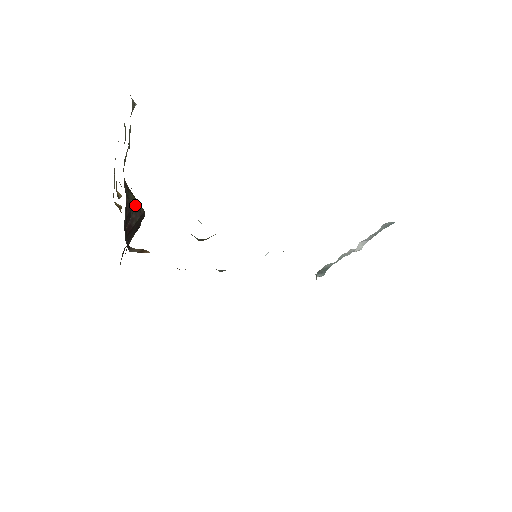
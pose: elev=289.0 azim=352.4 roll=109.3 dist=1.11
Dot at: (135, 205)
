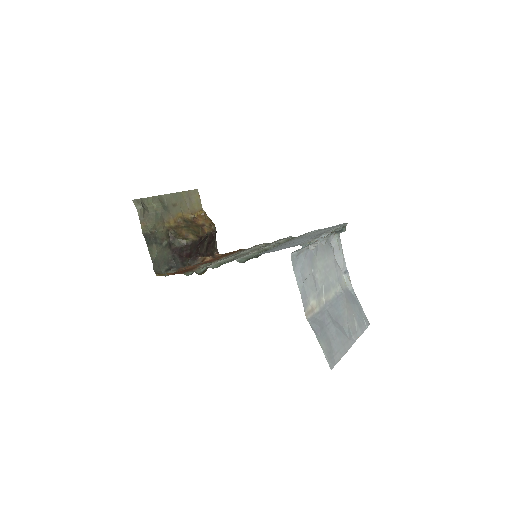
Dot at: (182, 244)
